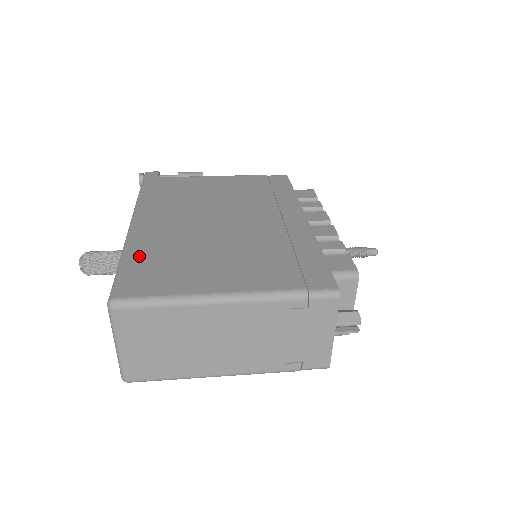
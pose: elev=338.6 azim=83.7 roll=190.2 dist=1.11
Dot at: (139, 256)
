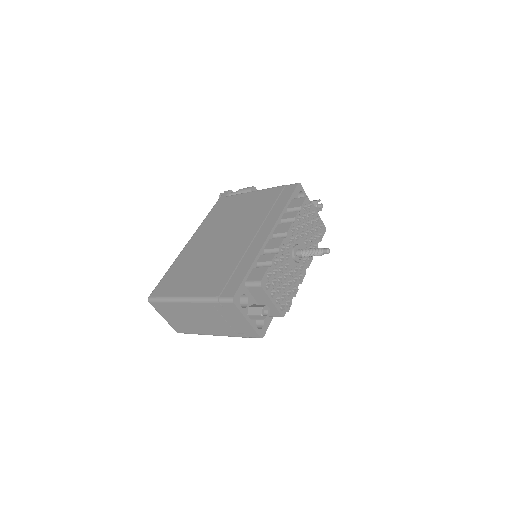
Dot at: (173, 269)
